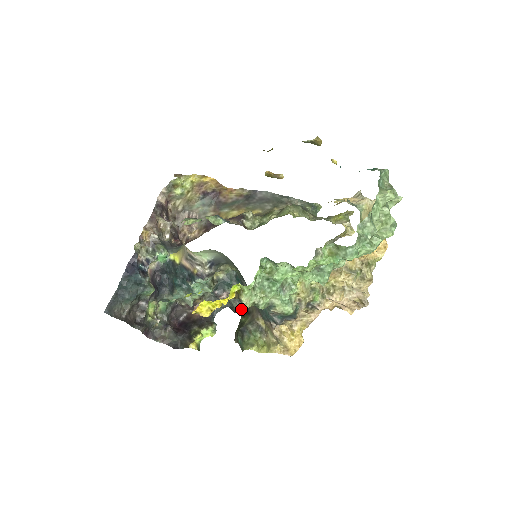
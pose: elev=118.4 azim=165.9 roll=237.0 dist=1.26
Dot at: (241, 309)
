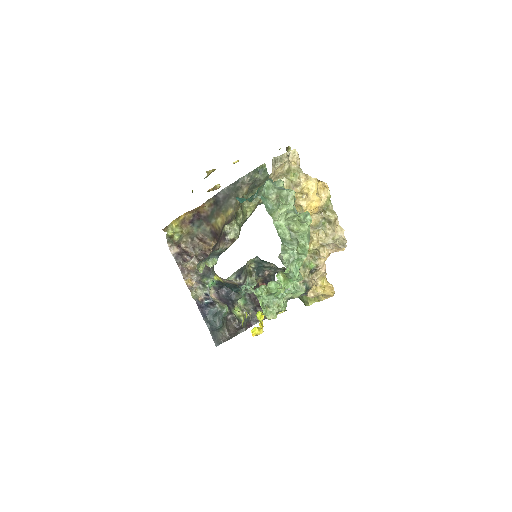
Dot at: occluded
